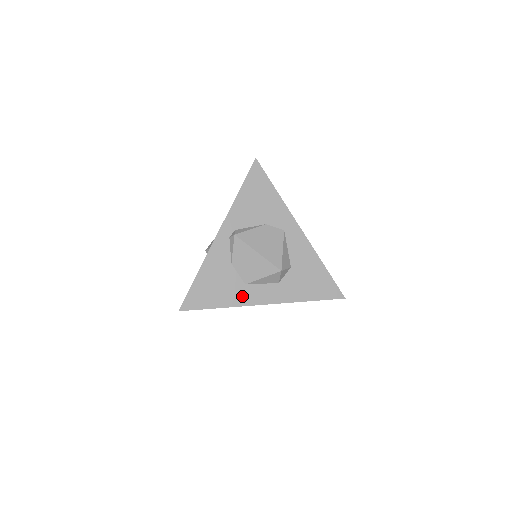
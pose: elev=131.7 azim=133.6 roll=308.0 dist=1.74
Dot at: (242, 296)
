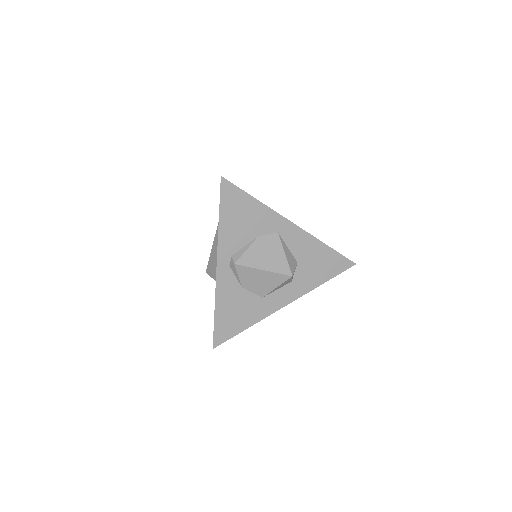
Dot at: (263, 309)
